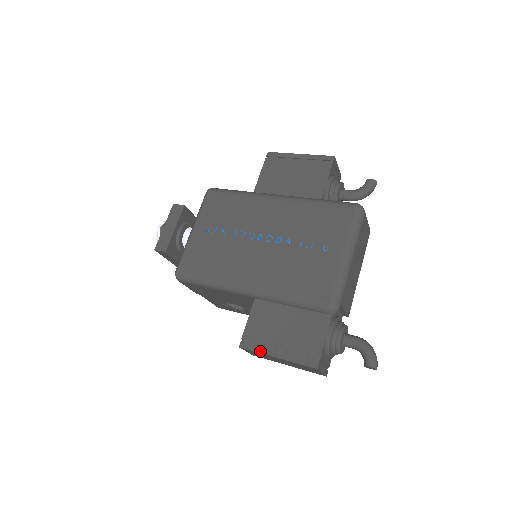
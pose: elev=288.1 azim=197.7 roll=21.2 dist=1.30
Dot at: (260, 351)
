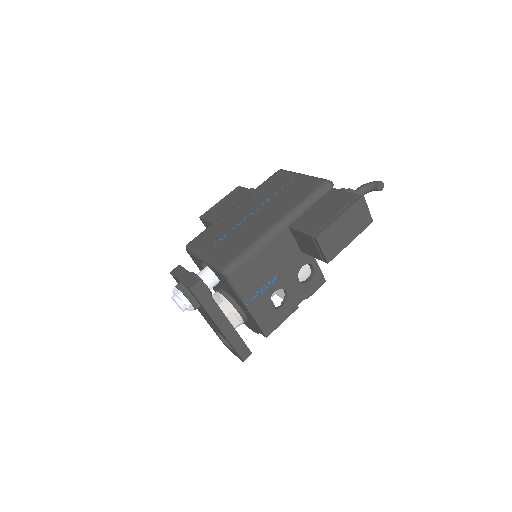
Dot at: (329, 225)
